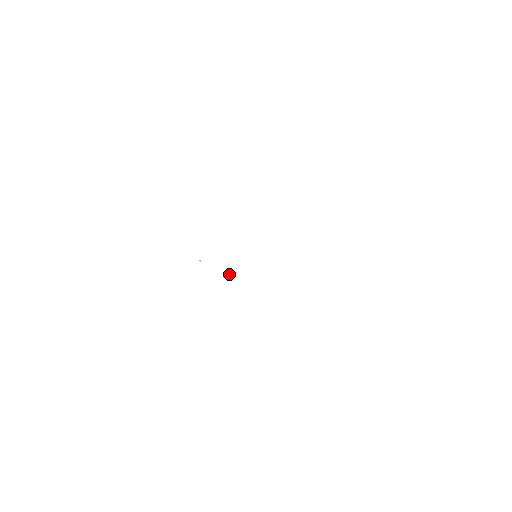
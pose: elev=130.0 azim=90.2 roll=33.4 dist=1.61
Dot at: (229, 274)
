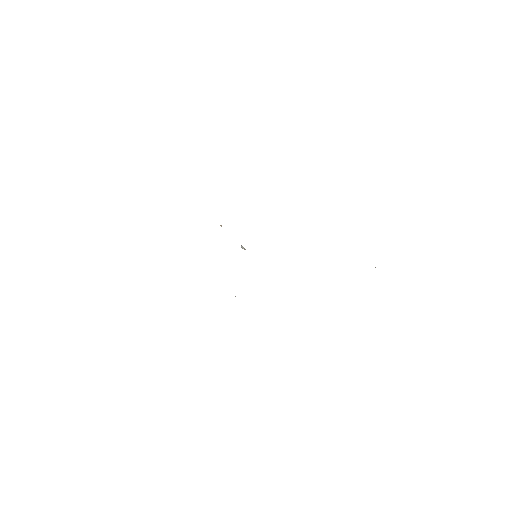
Dot at: (242, 247)
